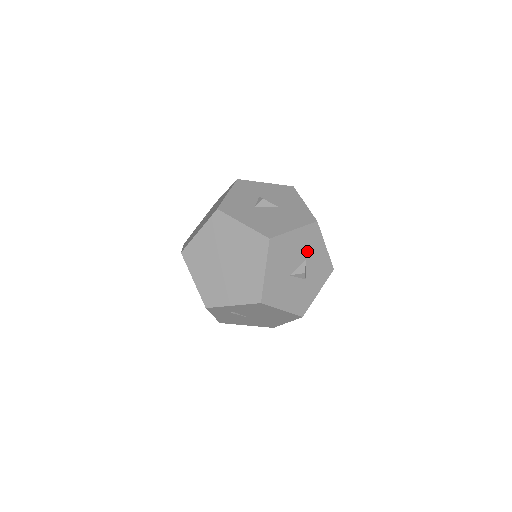
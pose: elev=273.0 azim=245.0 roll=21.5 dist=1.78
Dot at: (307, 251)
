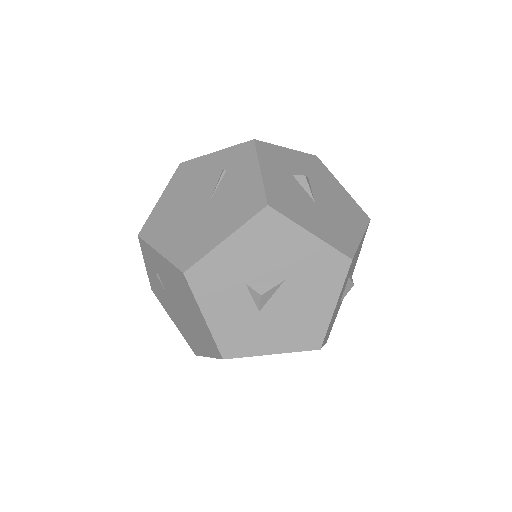
Dot at: (348, 275)
